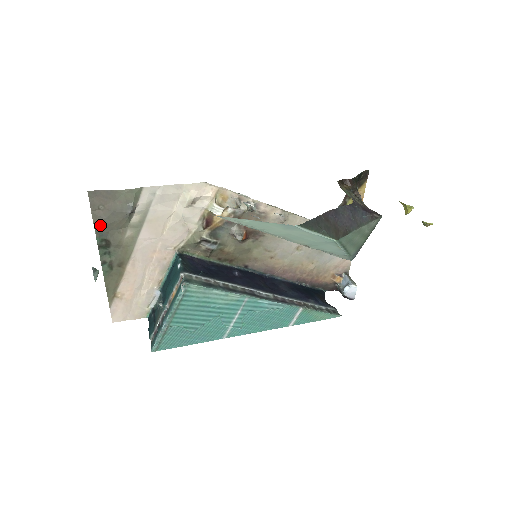
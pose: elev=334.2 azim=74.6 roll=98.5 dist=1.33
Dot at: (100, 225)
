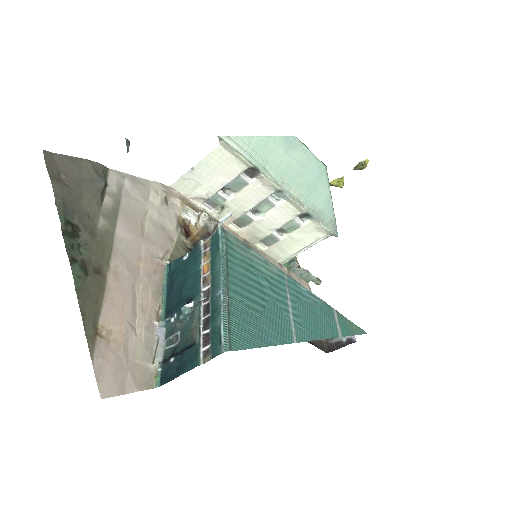
Dot at: (63, 197)
